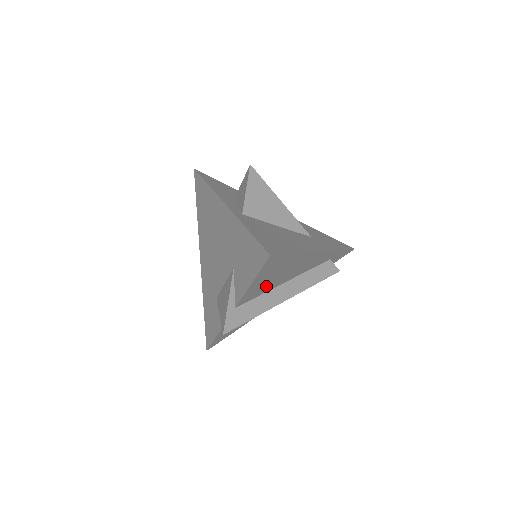
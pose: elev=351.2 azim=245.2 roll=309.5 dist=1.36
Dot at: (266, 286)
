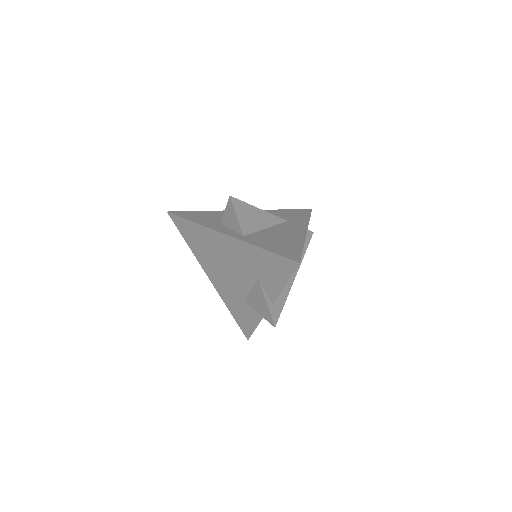
Dot at: occluded
